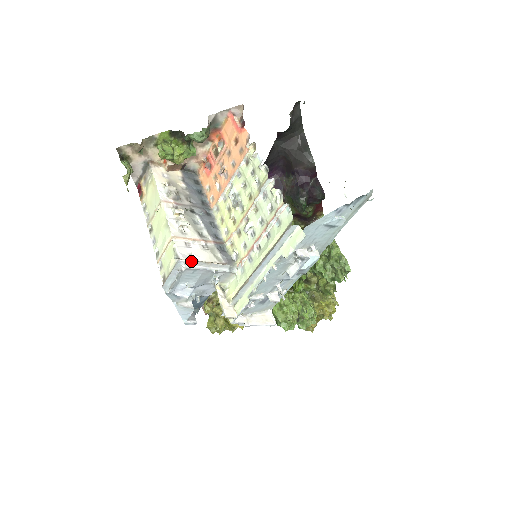
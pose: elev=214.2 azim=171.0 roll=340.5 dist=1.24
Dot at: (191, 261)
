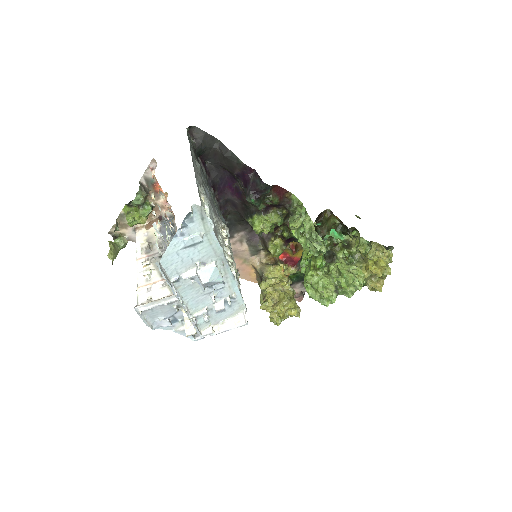
Dot at: (143, 305)
